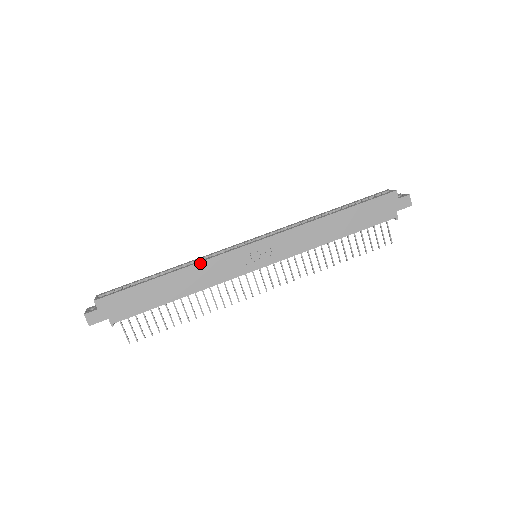
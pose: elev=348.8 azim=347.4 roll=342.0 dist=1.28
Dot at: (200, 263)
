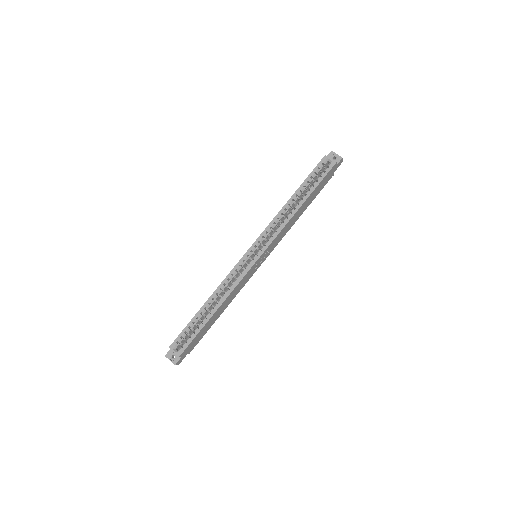
Dot at: (232, 292)
